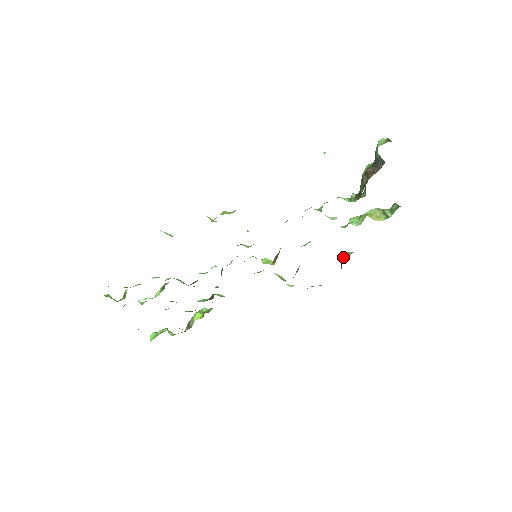
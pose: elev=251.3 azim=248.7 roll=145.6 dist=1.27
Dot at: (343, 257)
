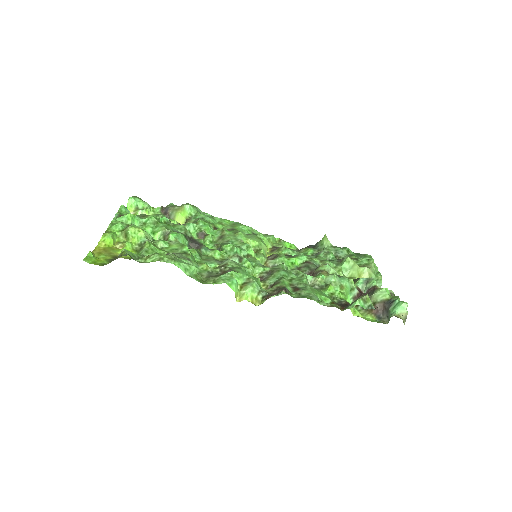
Dot at: (322, 245)
